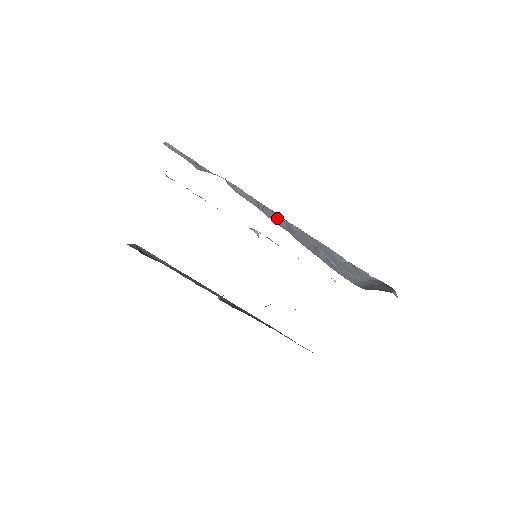
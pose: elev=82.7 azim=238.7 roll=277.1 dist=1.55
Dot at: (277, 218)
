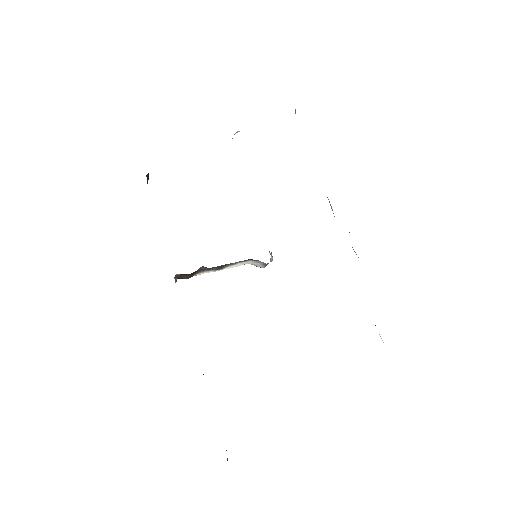
Dot at: occluded
